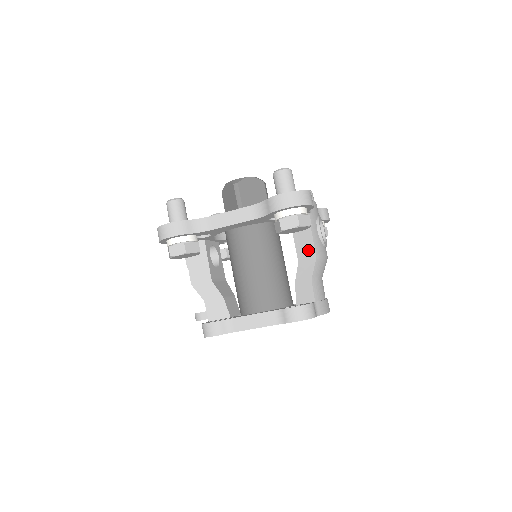
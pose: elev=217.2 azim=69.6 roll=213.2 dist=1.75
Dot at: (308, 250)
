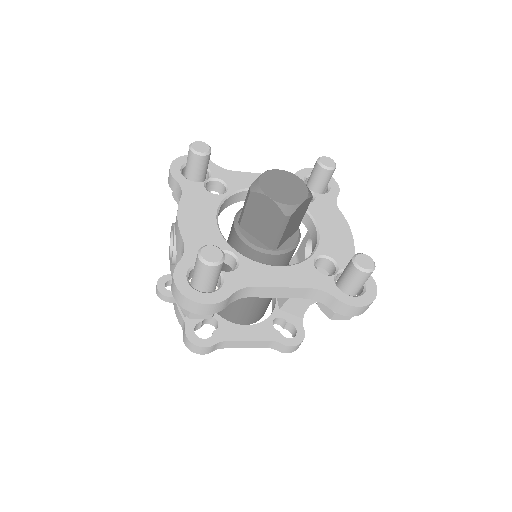
Dot at: occluded
